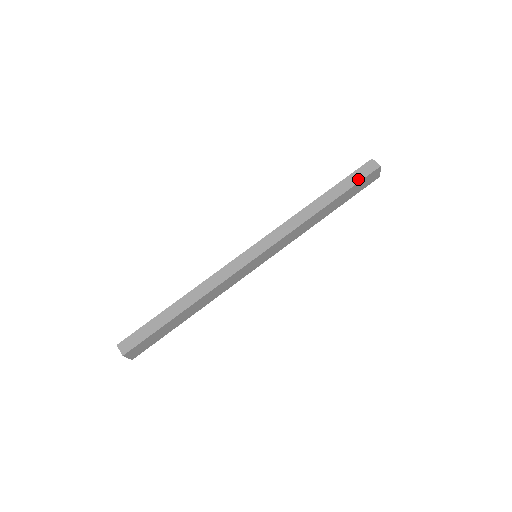
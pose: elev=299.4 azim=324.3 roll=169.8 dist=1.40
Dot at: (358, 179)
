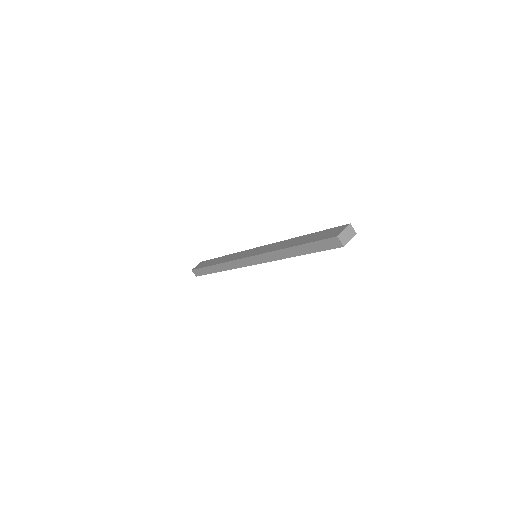
Dot at: (323, 248)
